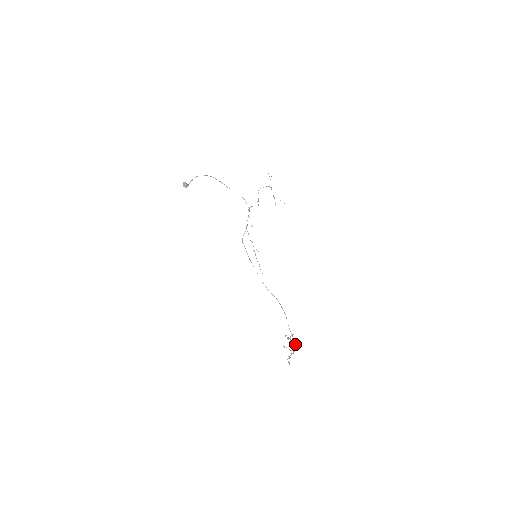
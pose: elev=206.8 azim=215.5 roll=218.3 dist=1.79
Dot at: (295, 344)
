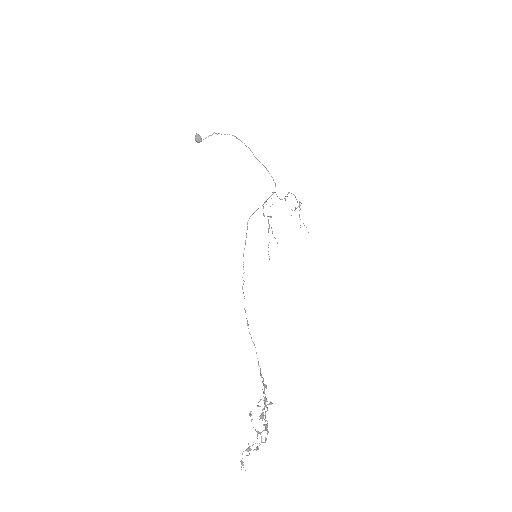
Dot at: (267, 429)
